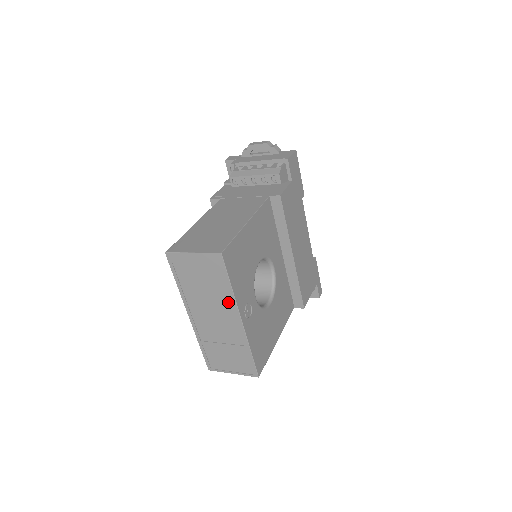
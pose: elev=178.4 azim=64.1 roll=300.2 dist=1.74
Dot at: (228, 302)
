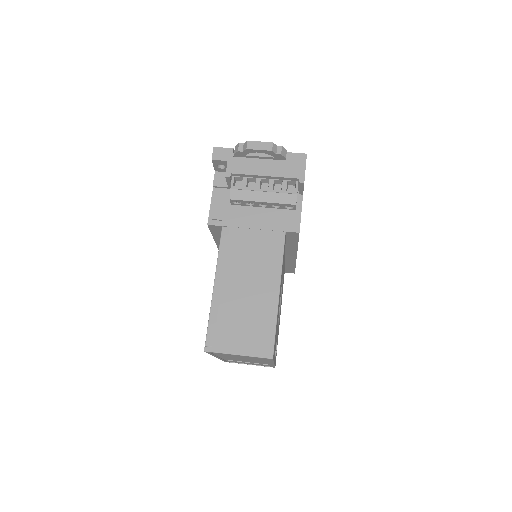
Dot at: (265, 361)
